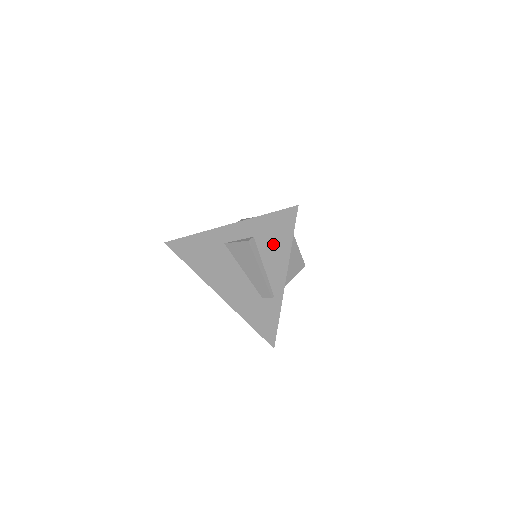
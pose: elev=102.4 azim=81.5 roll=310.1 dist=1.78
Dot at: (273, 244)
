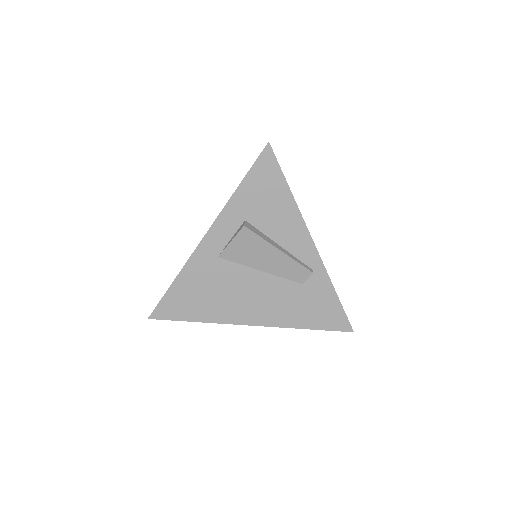
Dot at: (271, 210)
